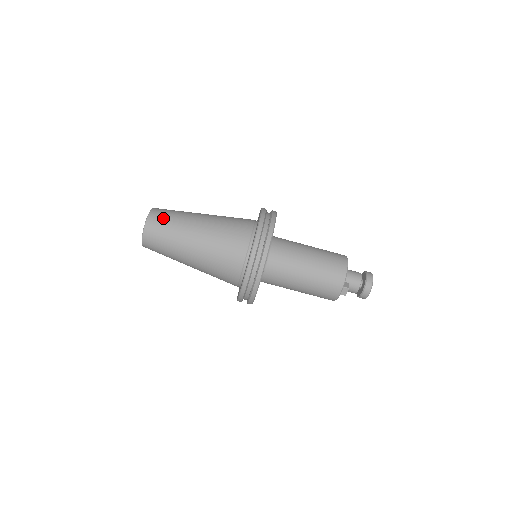
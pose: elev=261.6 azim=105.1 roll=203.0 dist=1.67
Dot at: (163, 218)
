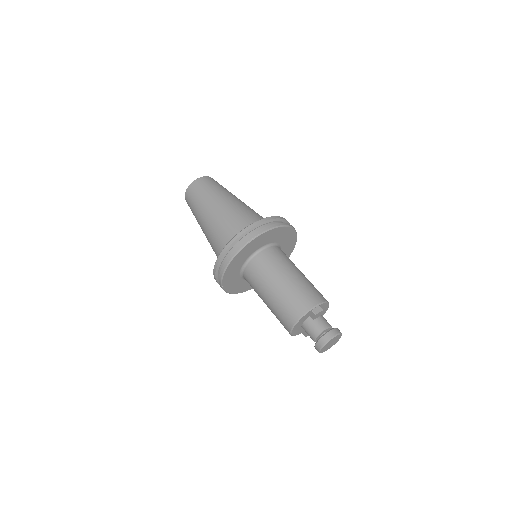
Dot at: occluded
